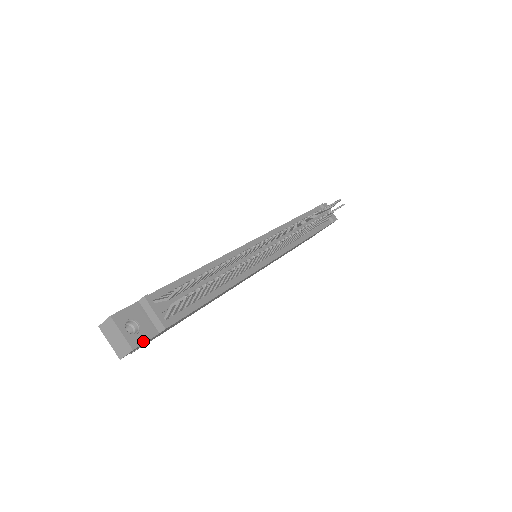
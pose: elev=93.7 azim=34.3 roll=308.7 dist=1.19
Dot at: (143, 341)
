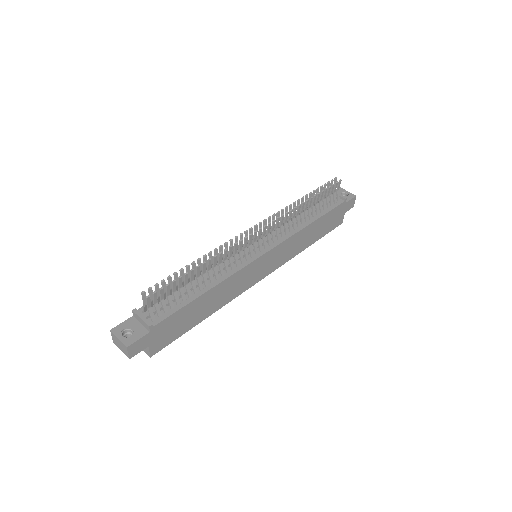
Dot at: (135, 340)
